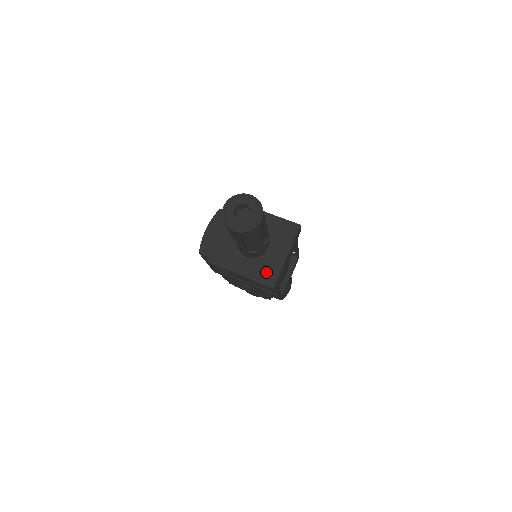
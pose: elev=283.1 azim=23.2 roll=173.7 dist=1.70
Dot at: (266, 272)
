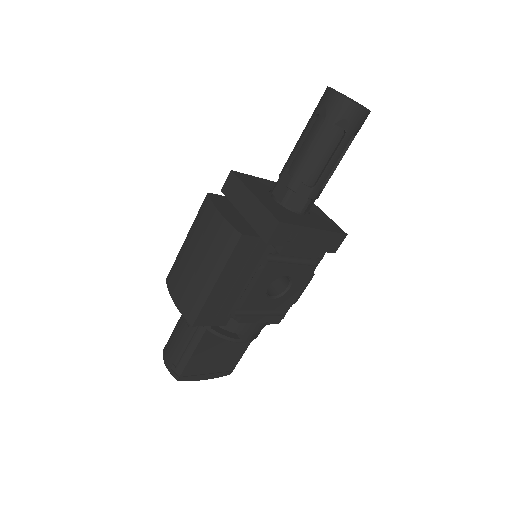
Dot at: (327, 223)
